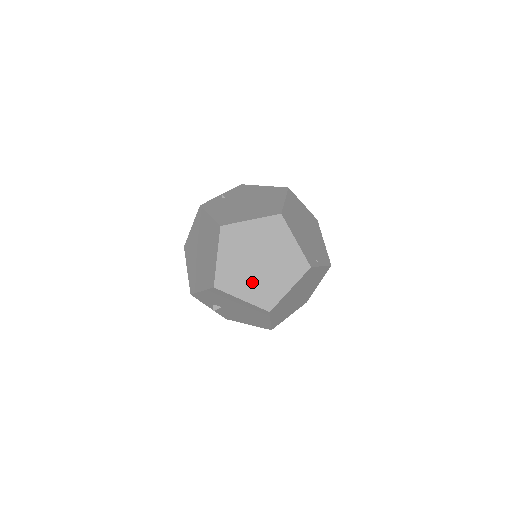
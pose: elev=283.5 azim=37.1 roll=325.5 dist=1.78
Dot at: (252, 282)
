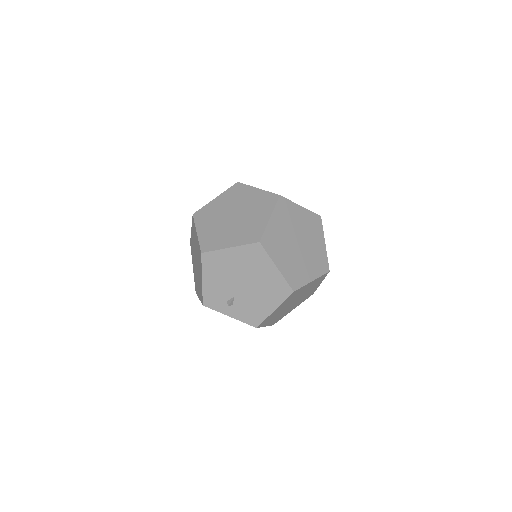
Dot at: (233, 232)
